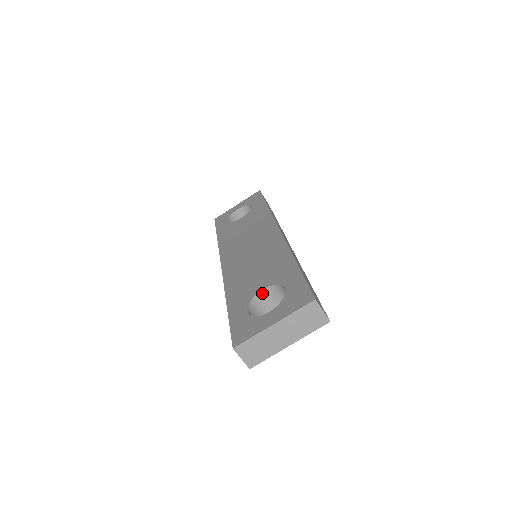
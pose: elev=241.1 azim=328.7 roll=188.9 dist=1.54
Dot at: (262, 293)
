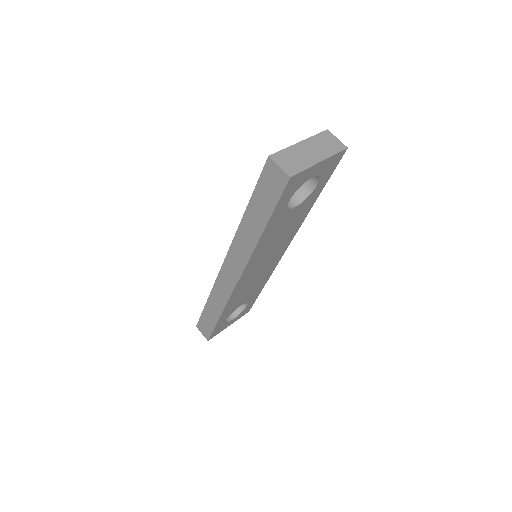
Dot at: occluded
